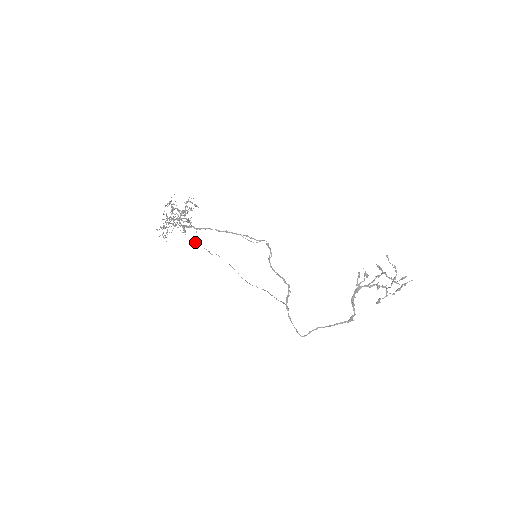
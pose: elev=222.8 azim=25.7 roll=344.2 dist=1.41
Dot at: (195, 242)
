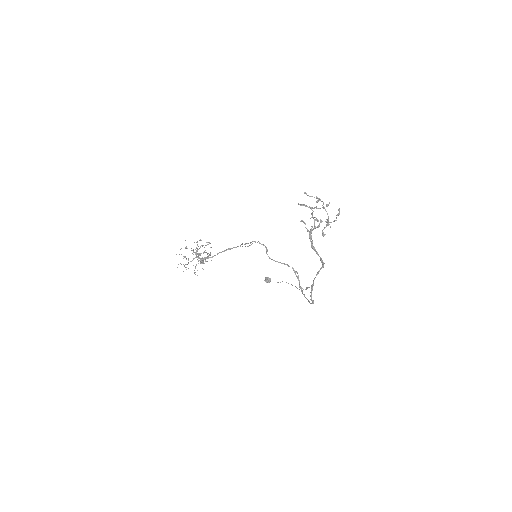
Dot at: (266, 280)
